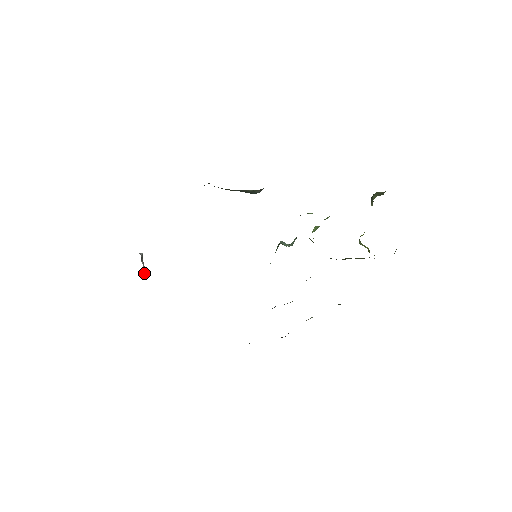
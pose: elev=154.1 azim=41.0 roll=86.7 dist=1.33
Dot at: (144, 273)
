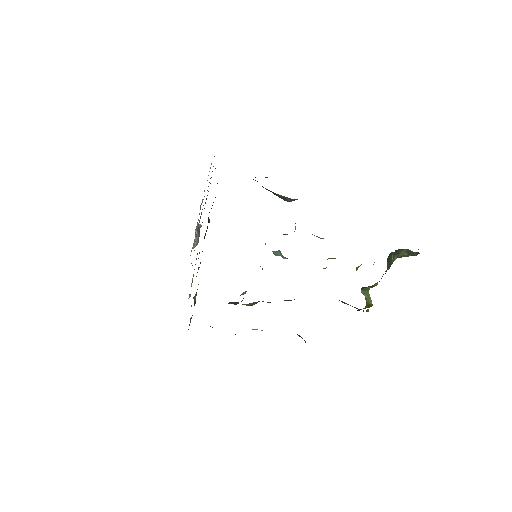
Dot at: (196, 243)
